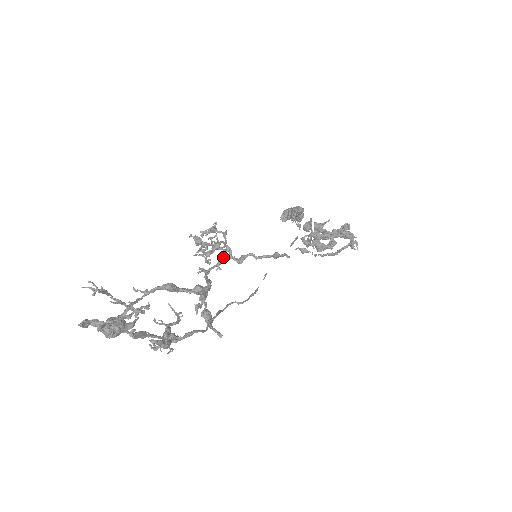
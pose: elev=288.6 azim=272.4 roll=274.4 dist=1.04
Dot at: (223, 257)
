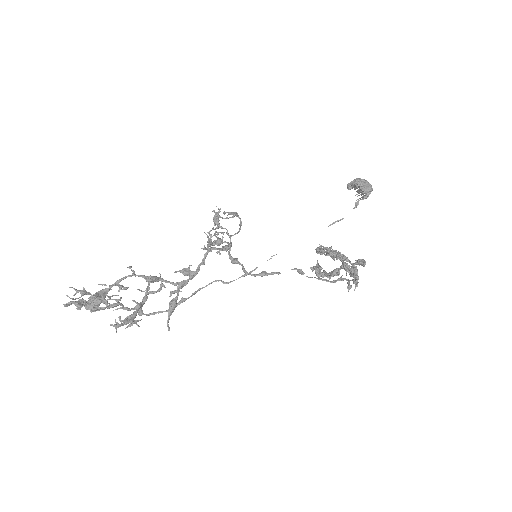
Dot at: (223, 250)
